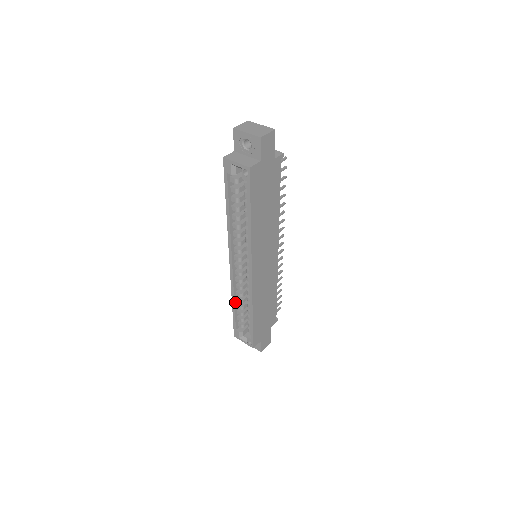
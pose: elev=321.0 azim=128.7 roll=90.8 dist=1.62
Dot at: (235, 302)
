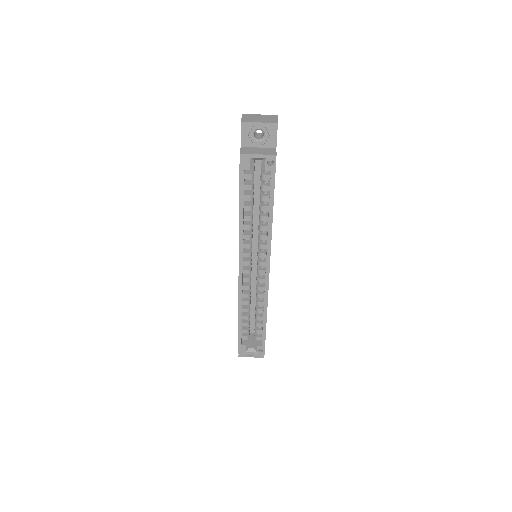
Dot at: (241, 314)
